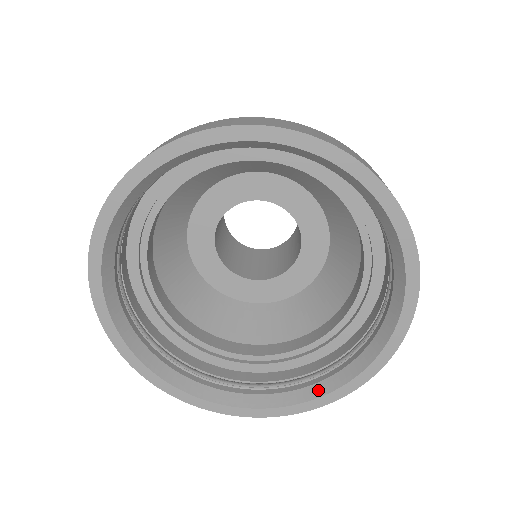
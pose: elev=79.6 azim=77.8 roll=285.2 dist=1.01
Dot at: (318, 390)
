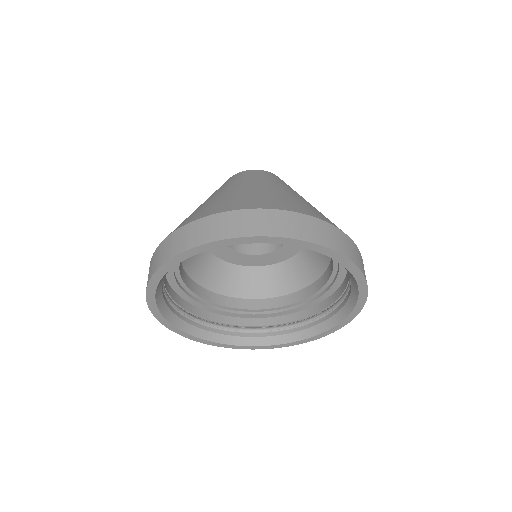
Dot at: (287, 339)
